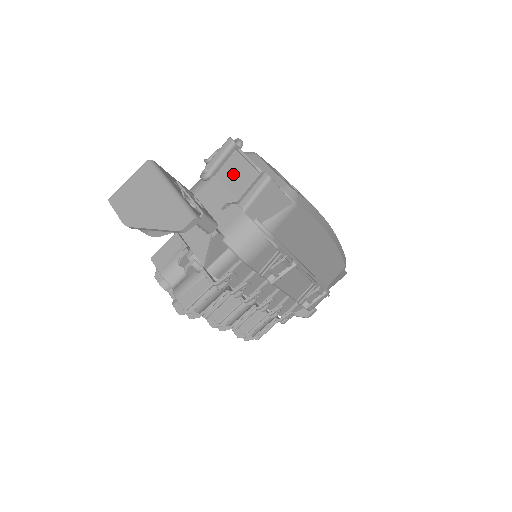
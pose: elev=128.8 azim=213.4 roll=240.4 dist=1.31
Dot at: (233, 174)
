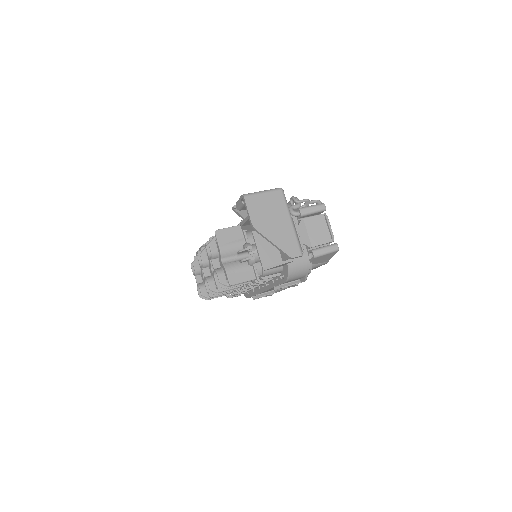
Dot at: (315, 228)
